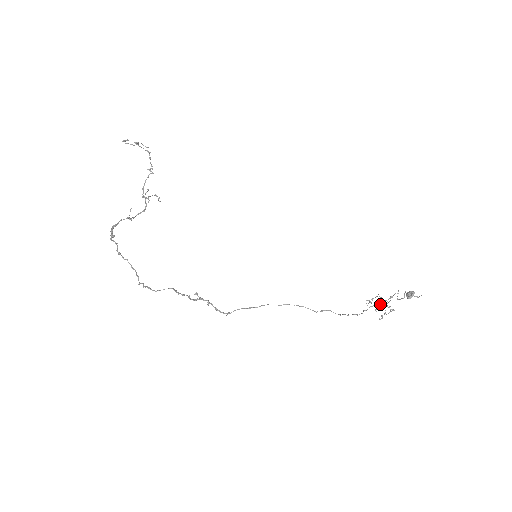
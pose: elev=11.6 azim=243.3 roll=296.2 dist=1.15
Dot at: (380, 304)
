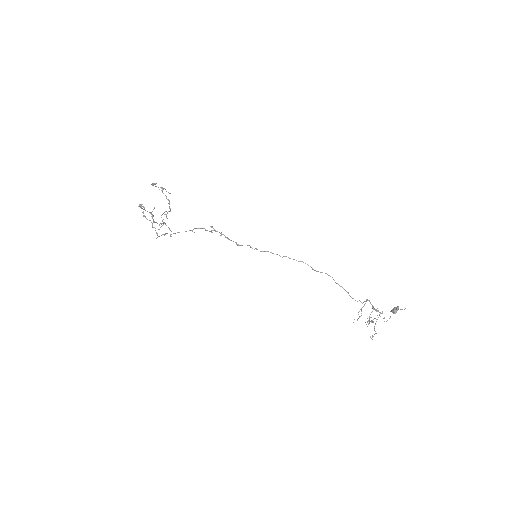
Dot at: occluded
